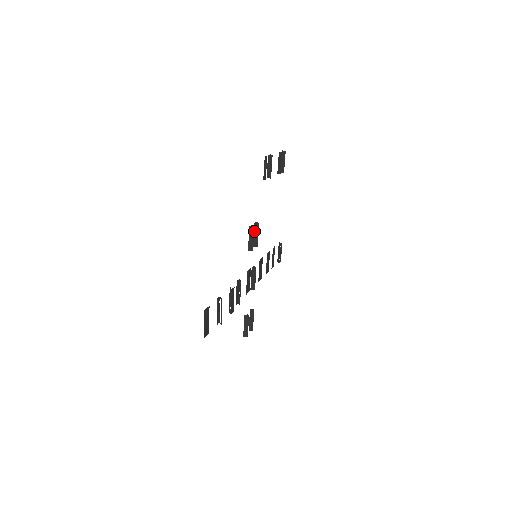
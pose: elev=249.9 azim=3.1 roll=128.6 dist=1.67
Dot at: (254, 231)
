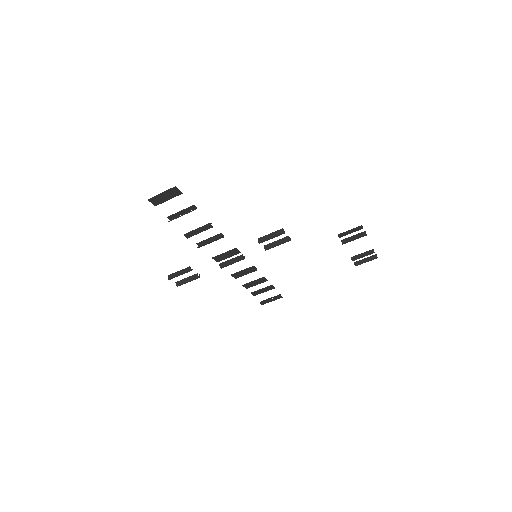
Dot at: (281, 239)
